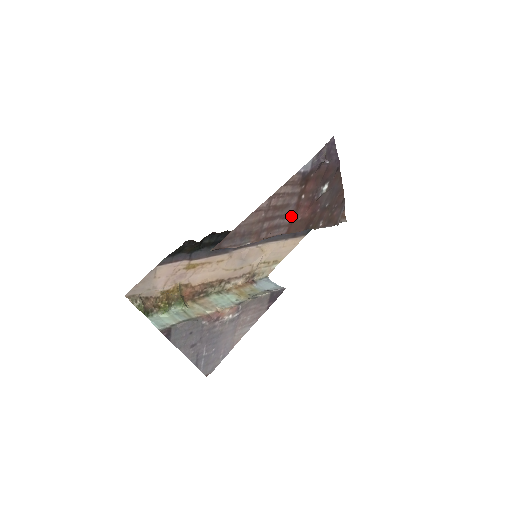
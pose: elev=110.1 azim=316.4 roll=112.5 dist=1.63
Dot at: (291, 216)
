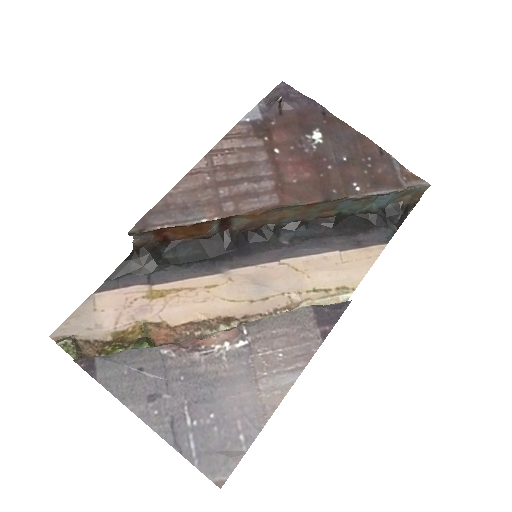
Dot at: (272, 179)
